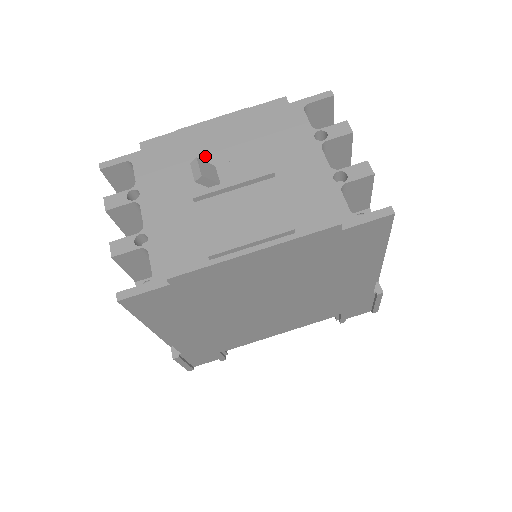
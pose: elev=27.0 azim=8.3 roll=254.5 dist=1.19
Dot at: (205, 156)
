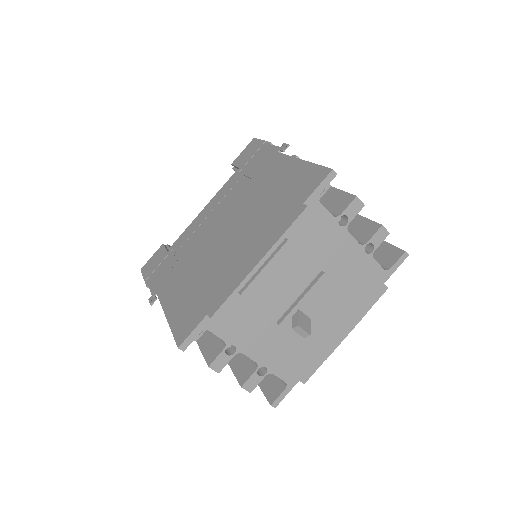
Dot at: (281, 302)
